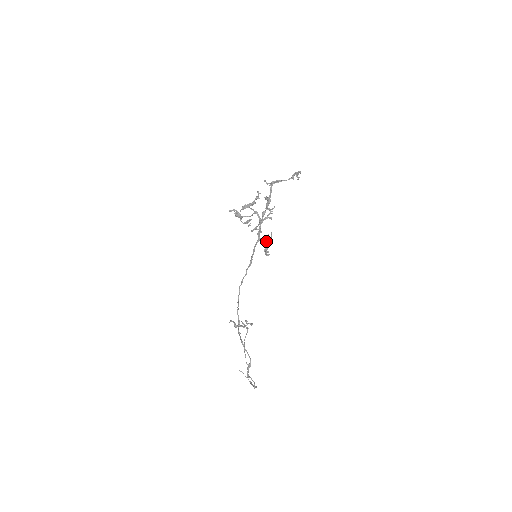
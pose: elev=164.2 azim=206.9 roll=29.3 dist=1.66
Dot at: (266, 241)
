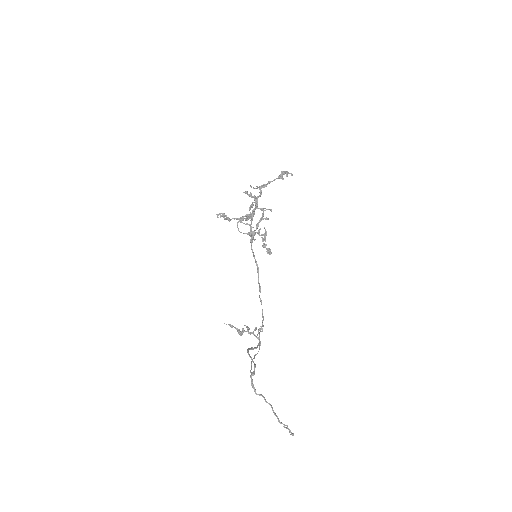
Dot at: (259, 234)
